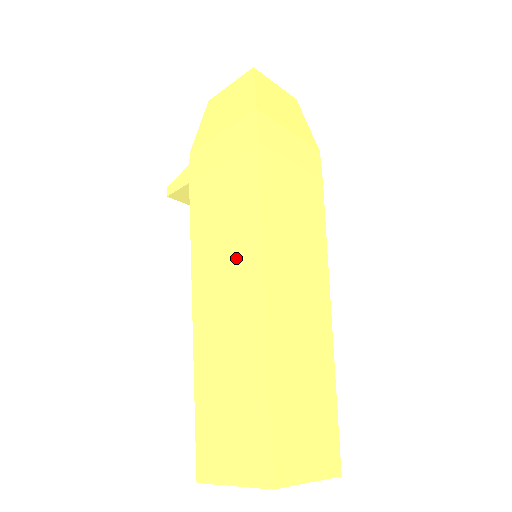
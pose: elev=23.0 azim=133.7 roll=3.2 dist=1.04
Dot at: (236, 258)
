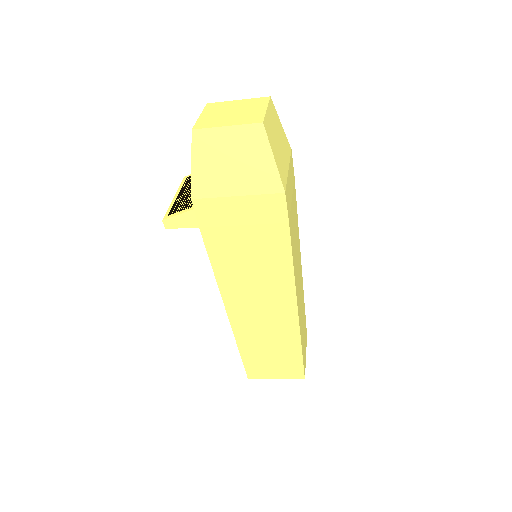
Dot at: (270, 292)
